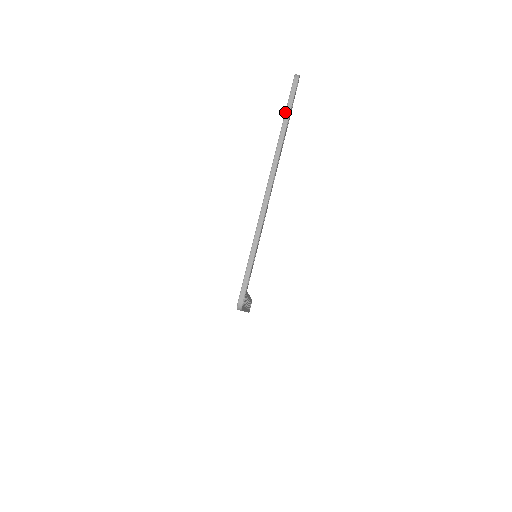
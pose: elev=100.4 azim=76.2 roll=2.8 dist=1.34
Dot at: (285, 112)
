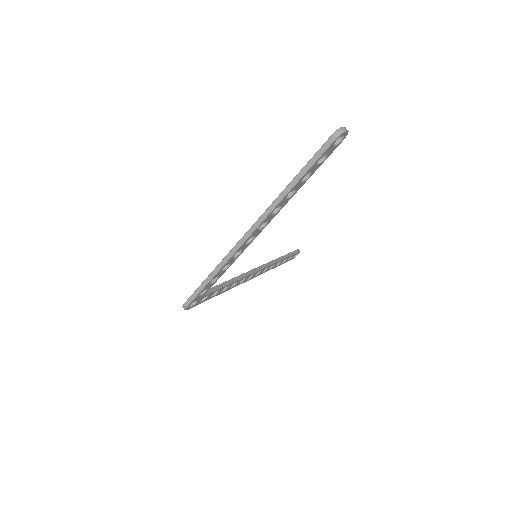
Dot at: (302, 168)
